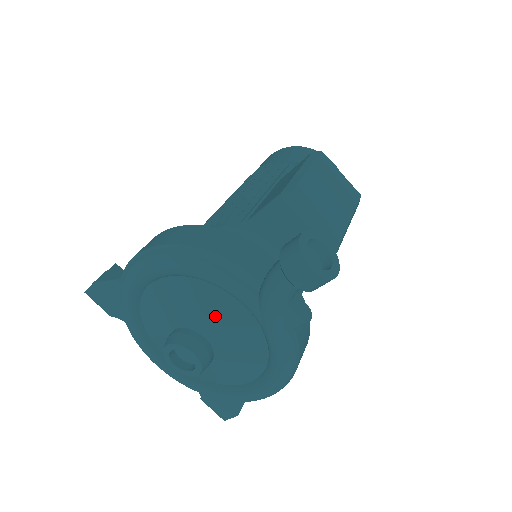
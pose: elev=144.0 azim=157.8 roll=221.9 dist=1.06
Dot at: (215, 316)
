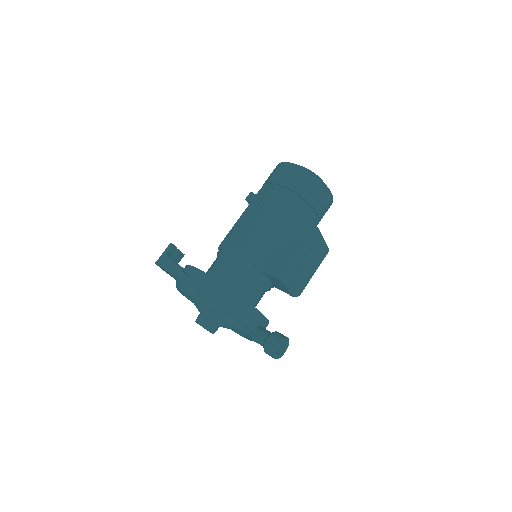
Dot at: (226, 325)
